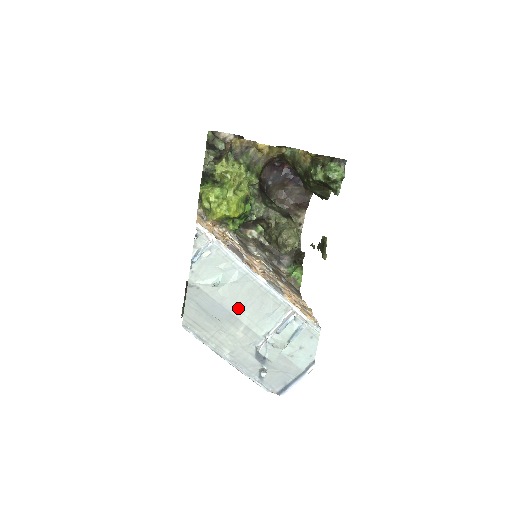
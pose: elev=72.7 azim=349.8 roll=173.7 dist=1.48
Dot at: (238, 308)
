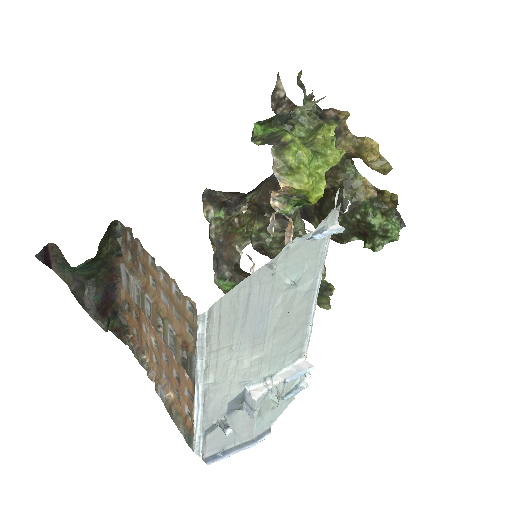
Dot at: (277, 328)
